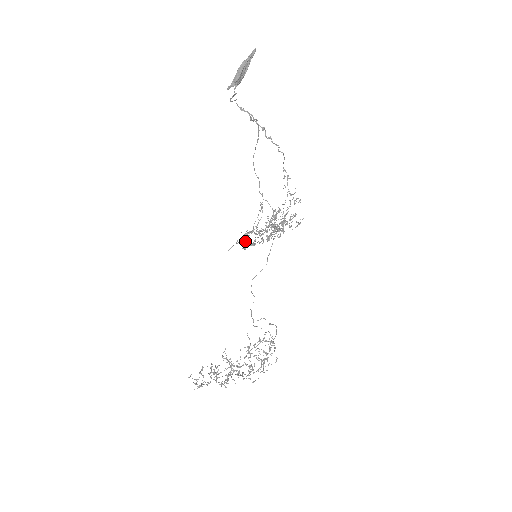
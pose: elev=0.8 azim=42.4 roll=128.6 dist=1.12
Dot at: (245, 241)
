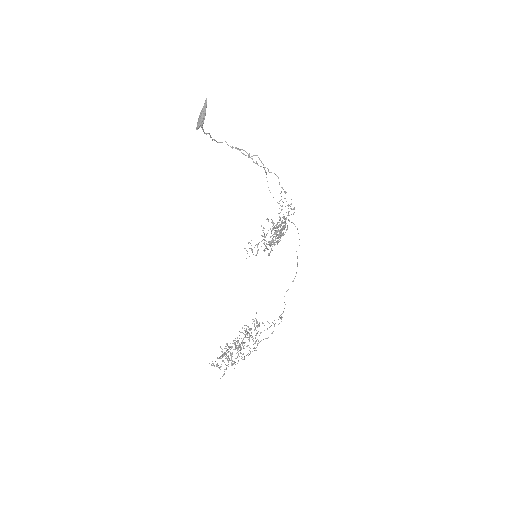
Dot at: (257, 250)
